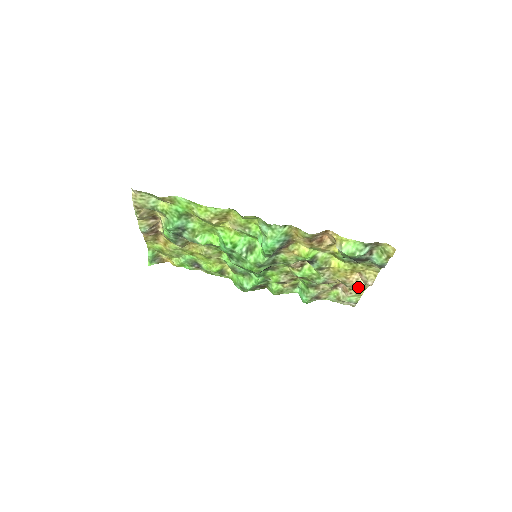
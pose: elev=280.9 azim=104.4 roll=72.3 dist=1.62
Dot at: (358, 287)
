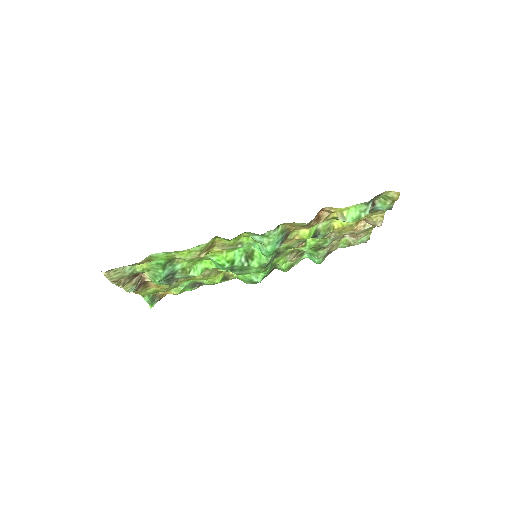
Dot at: occluded
